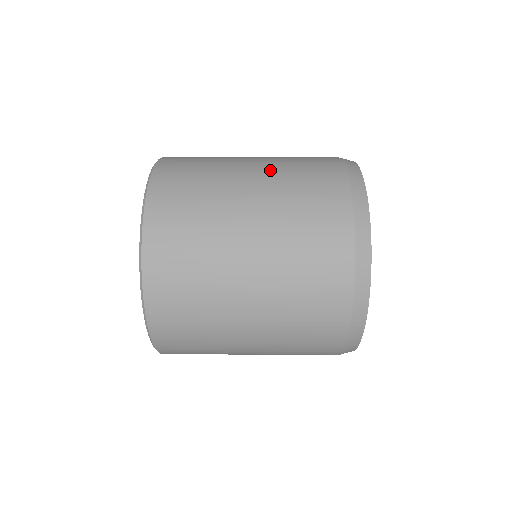
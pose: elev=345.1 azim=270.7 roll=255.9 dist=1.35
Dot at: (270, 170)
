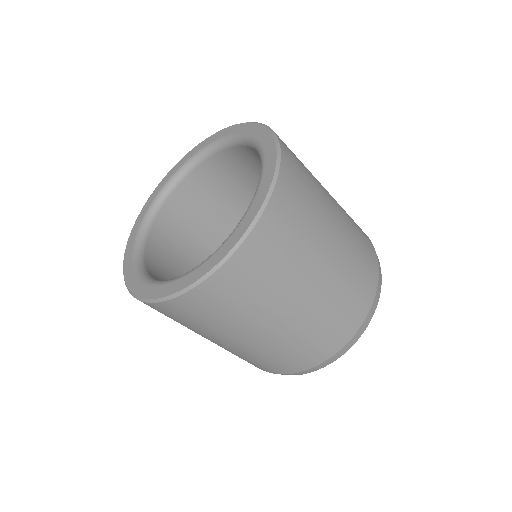
Dot at: occluded
